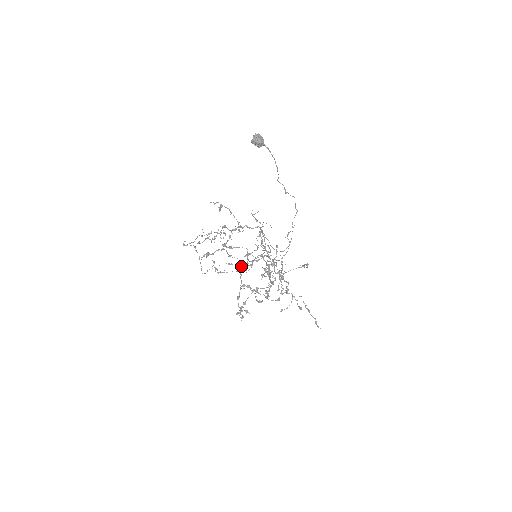
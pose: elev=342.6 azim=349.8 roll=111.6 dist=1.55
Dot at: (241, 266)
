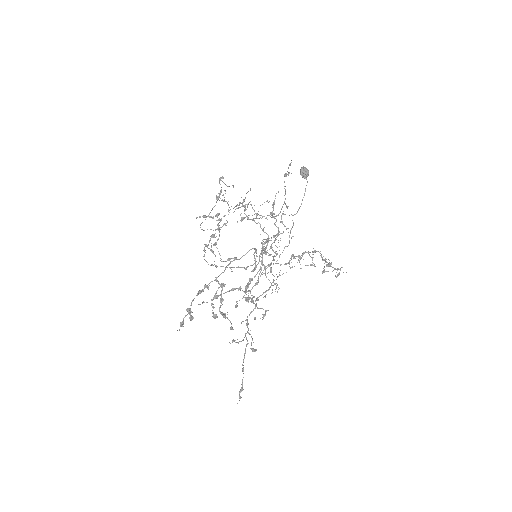
Dot at: occluded
